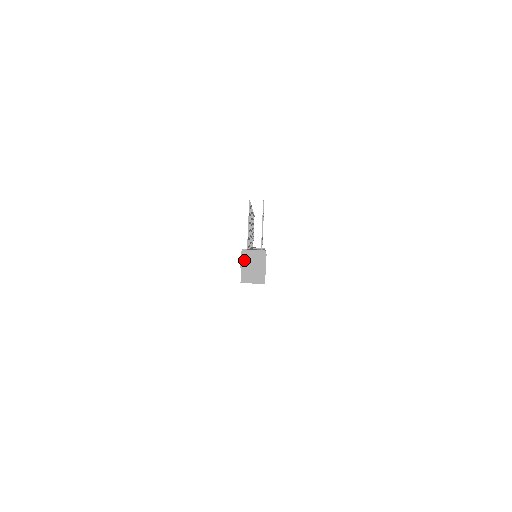
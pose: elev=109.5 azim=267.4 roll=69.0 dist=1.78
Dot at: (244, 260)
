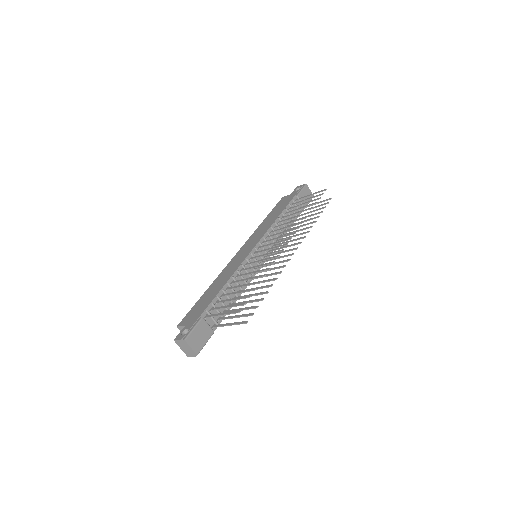
Dot at: (180, 342)
